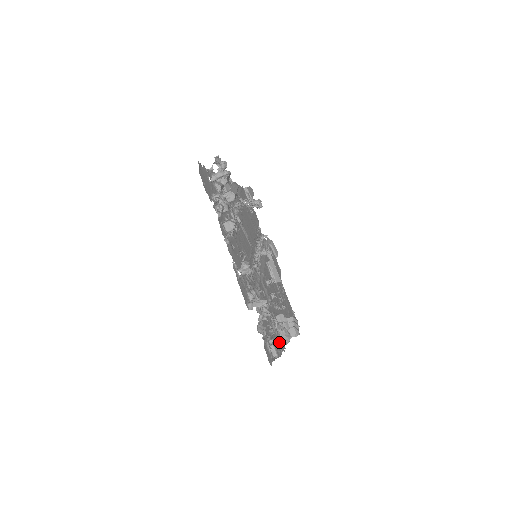
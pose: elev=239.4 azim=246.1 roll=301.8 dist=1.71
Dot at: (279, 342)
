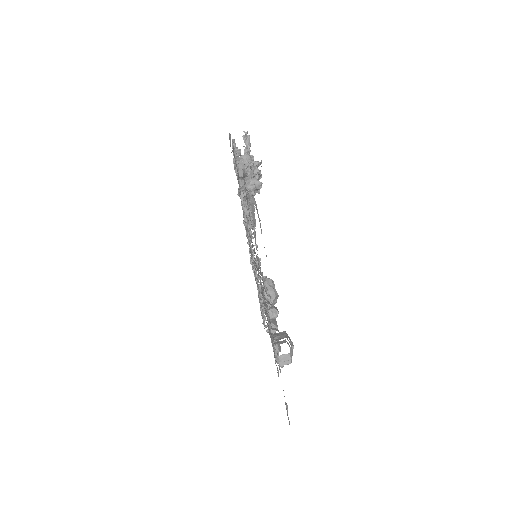
Dot at: occluded
